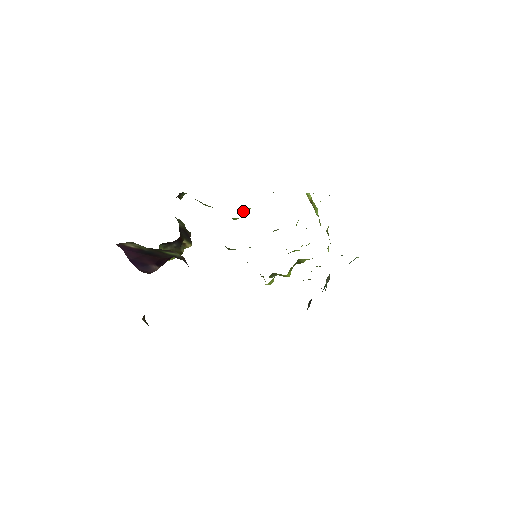
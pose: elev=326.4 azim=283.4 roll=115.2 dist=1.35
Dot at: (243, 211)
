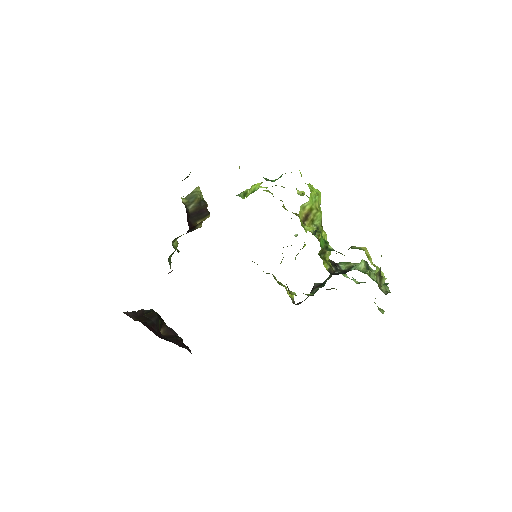
Dot at: (250, 192)
